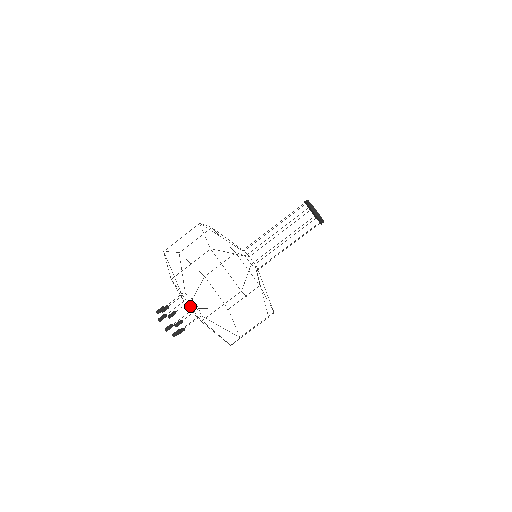
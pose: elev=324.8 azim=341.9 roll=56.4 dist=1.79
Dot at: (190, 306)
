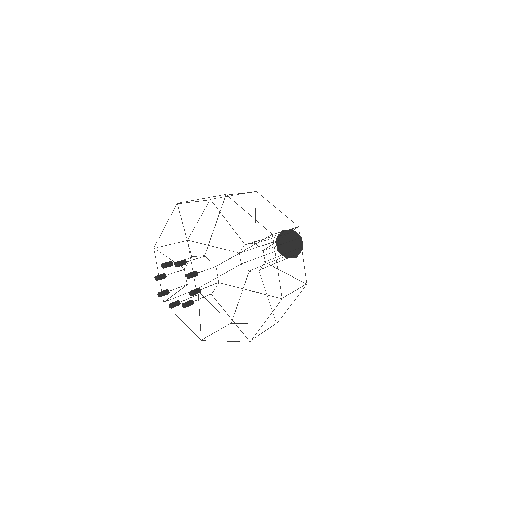
Dot at: (255, 219)
